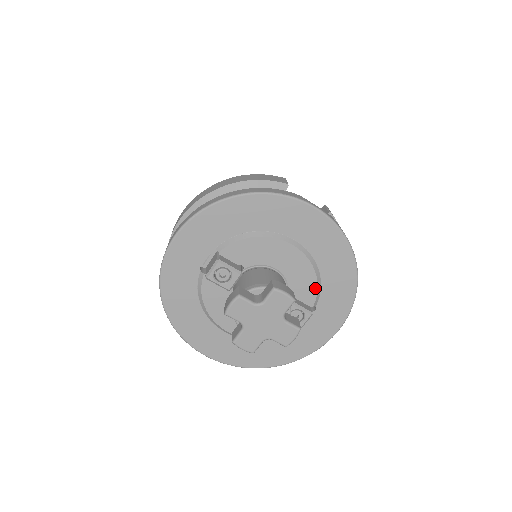
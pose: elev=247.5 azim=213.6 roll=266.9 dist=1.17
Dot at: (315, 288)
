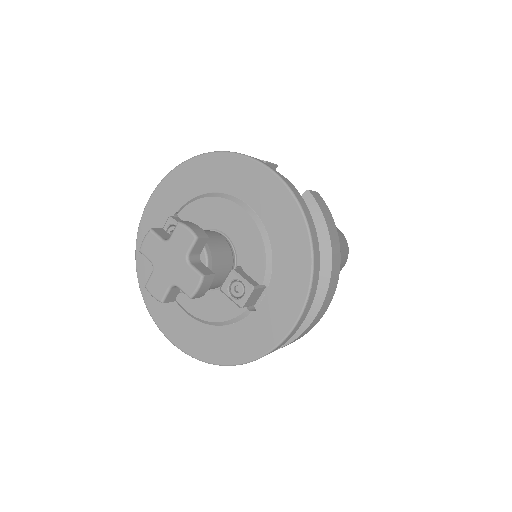
Dot at: (263, 260)
